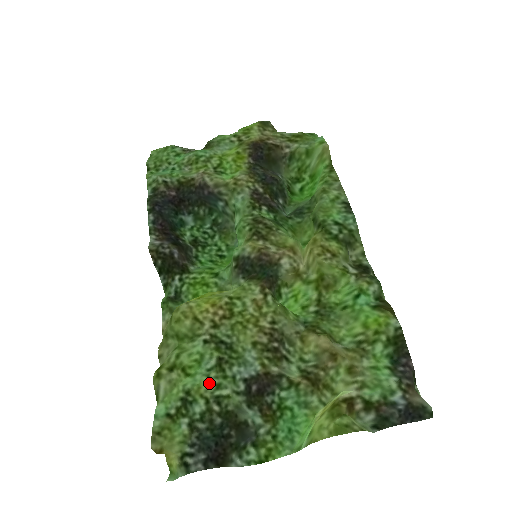
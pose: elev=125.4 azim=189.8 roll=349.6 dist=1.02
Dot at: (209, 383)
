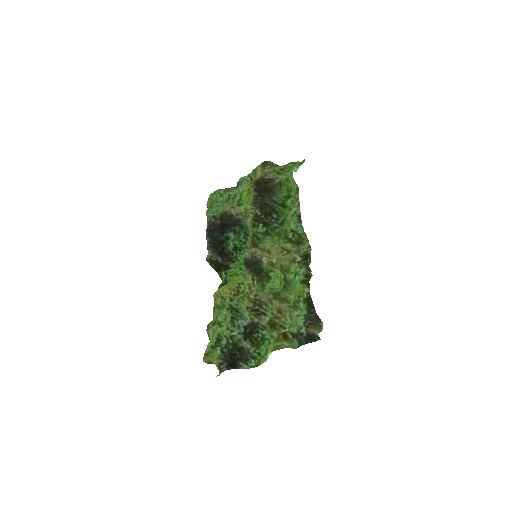
Dot at: (227, 330)
